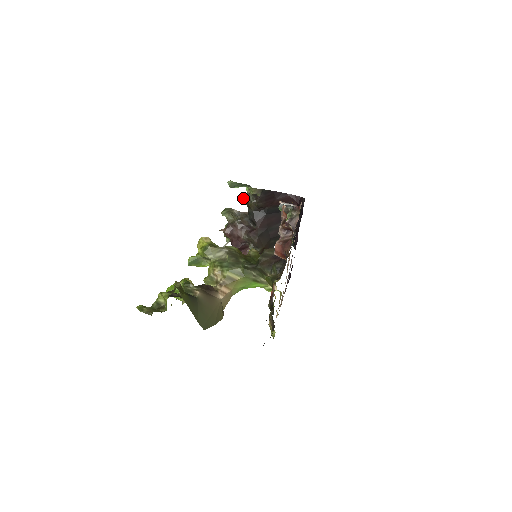
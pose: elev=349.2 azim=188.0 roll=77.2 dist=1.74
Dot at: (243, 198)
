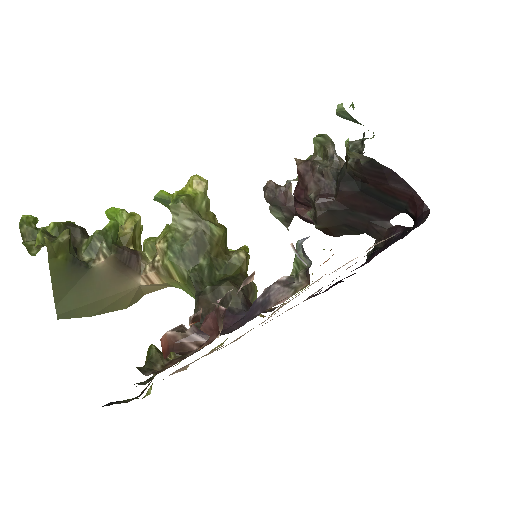
Dot at: occluded
